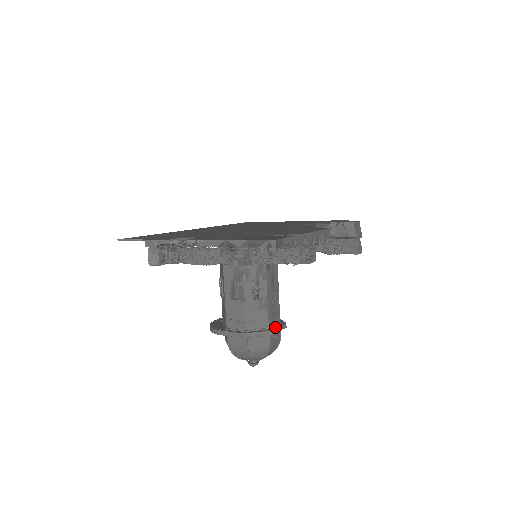
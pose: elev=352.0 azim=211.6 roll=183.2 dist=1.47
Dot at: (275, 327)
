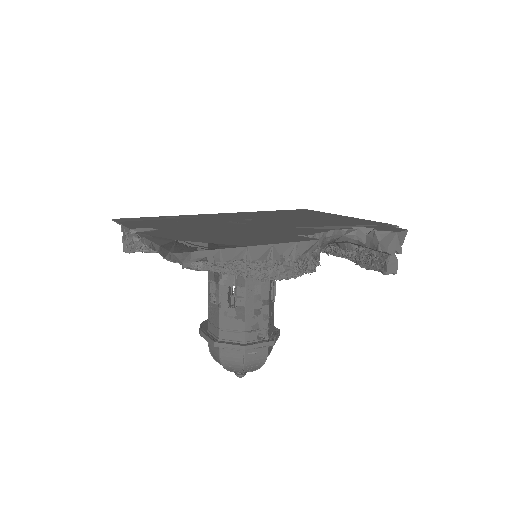
Dot at: (253, 343)
